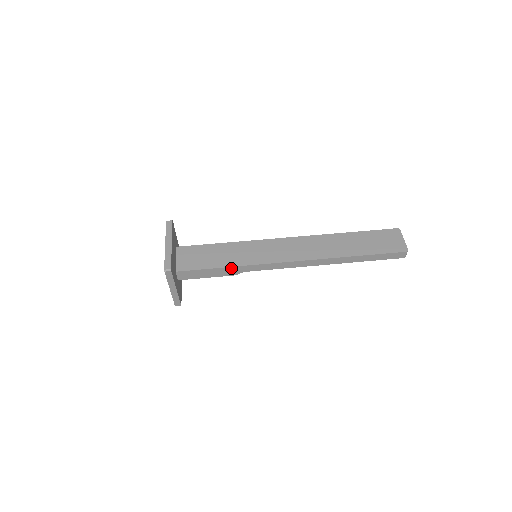
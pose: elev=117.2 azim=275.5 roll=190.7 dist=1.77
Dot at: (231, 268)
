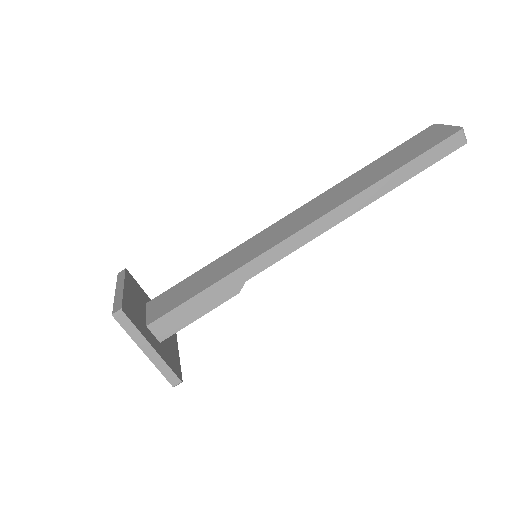
Dot at: (223, 282)
